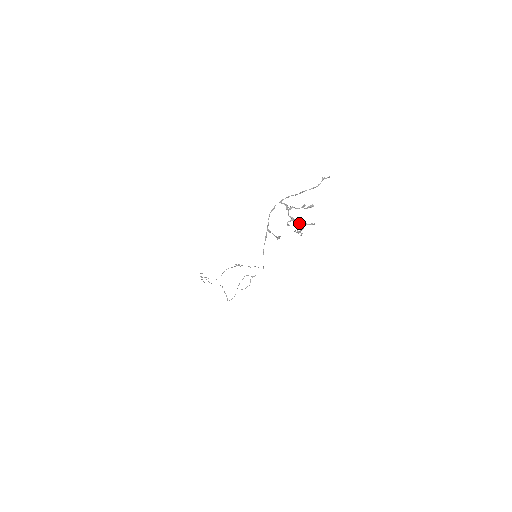
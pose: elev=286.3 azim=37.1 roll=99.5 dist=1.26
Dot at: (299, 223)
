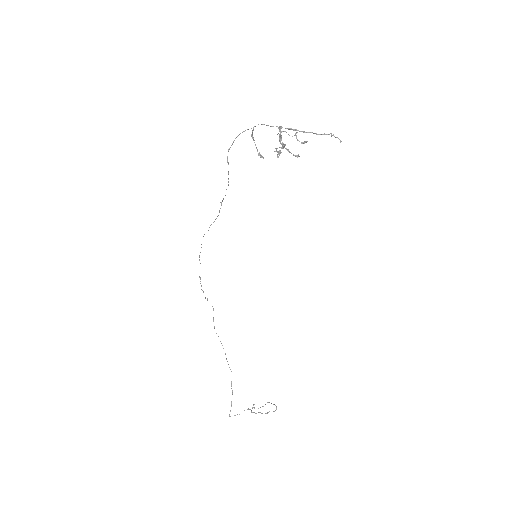
Dot at: (280, 134)
